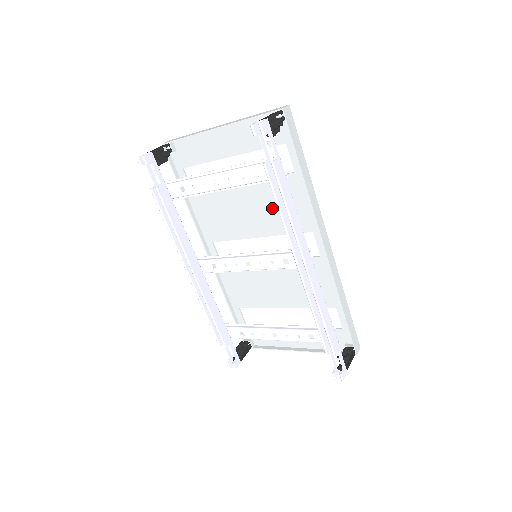
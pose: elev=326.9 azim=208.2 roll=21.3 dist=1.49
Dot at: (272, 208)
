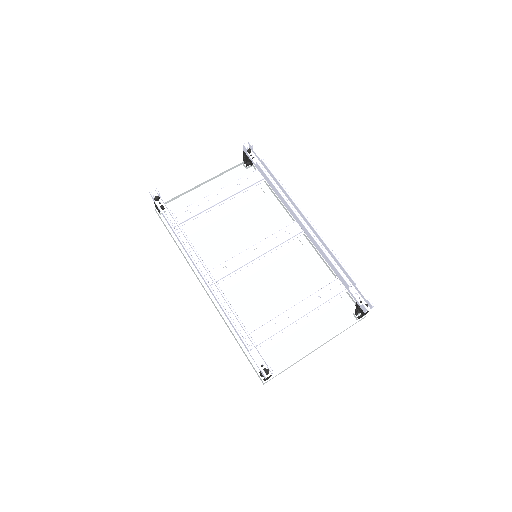
Dot at: (255, 224)
